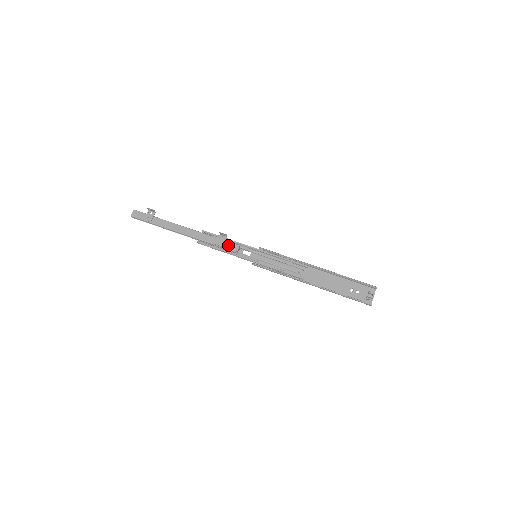
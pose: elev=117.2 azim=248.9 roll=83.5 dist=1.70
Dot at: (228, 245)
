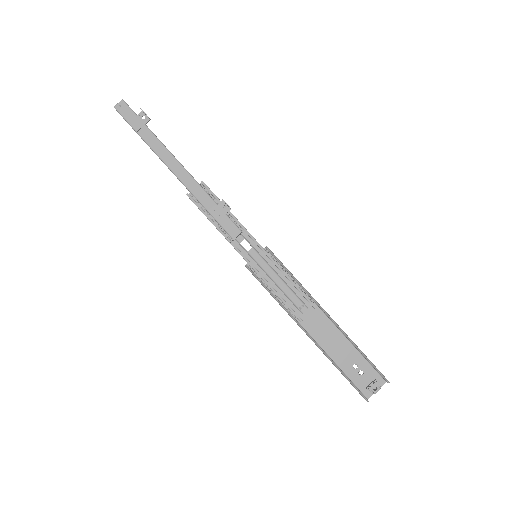
Dot at: (226, 222)
